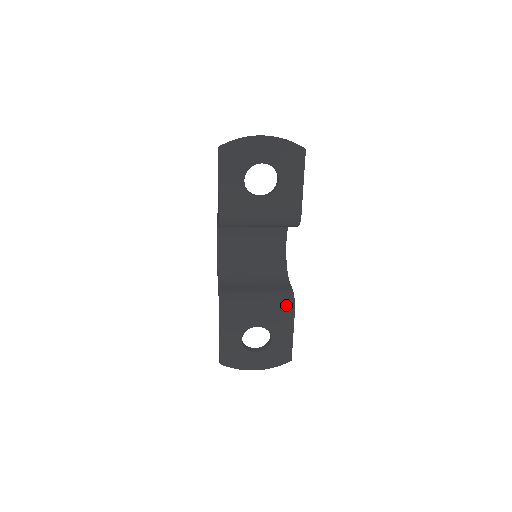
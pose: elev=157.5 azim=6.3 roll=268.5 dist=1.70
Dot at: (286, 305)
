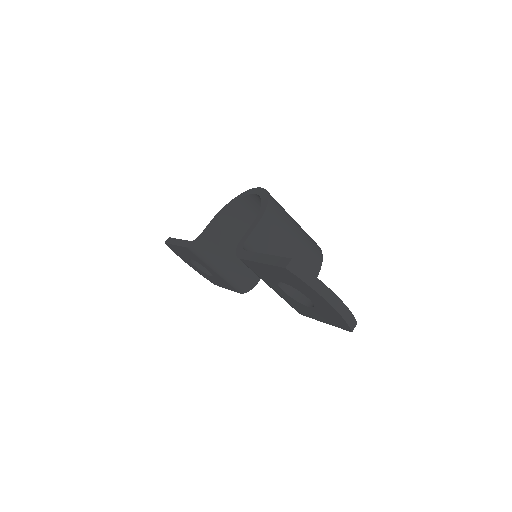
Dot at: (239, 288)
